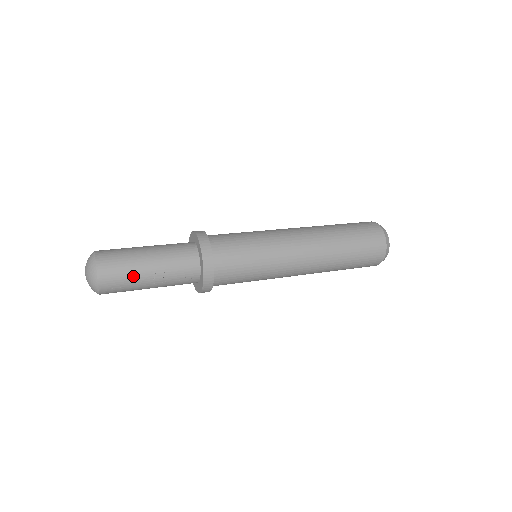
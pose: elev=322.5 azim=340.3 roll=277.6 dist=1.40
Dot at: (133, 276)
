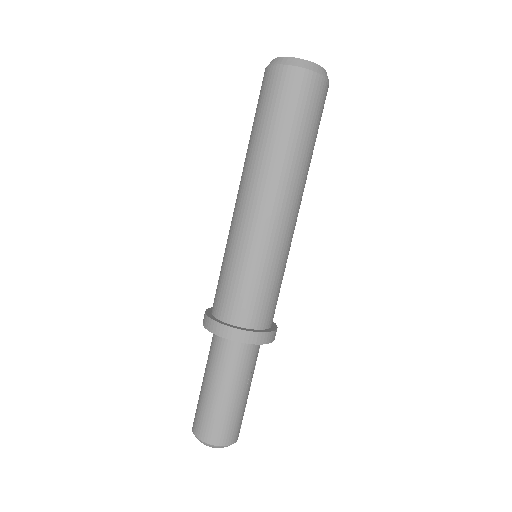
Dot at: (241, 410)
